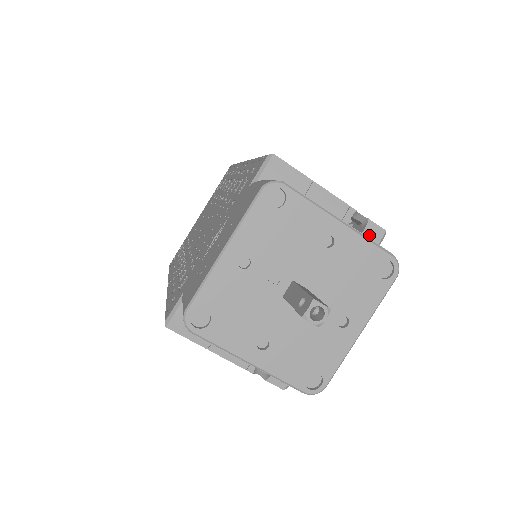
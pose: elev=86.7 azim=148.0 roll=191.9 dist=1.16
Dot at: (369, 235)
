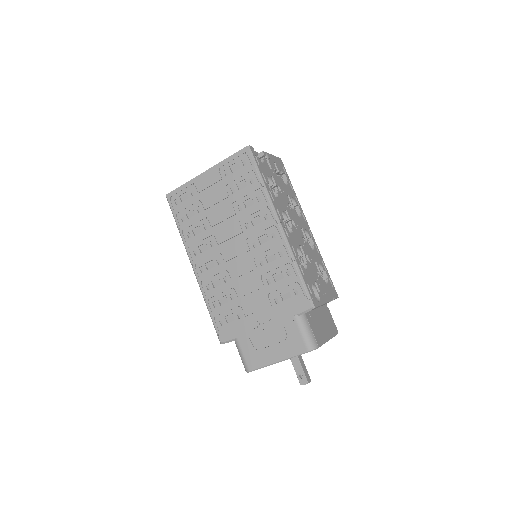
Dot at: occluded
